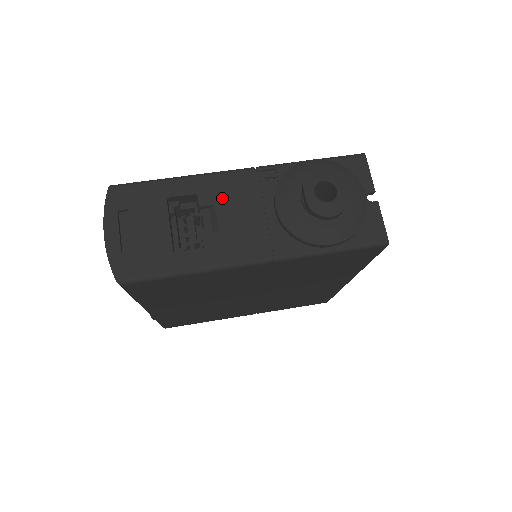
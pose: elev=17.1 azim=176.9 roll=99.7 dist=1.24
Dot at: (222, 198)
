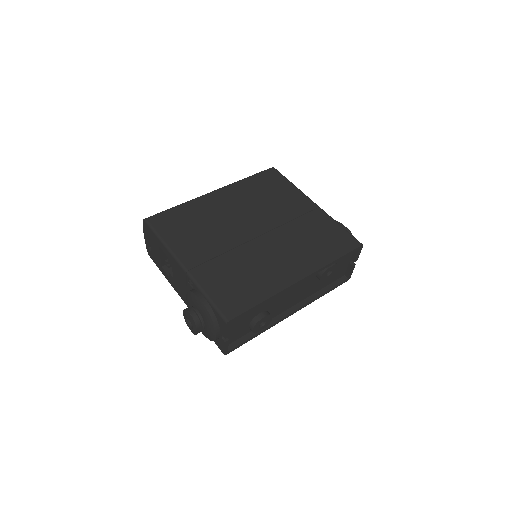
Dot at: (175, 269)
